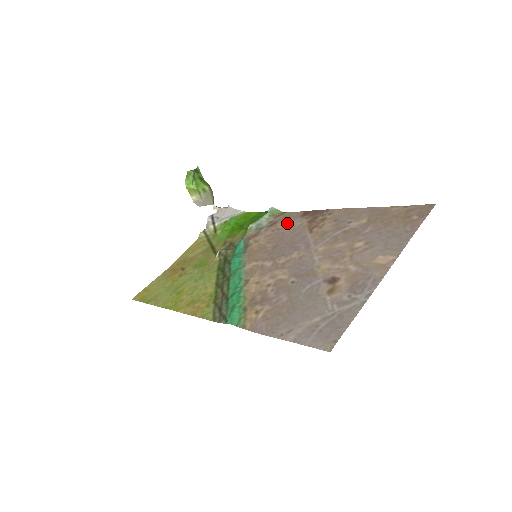
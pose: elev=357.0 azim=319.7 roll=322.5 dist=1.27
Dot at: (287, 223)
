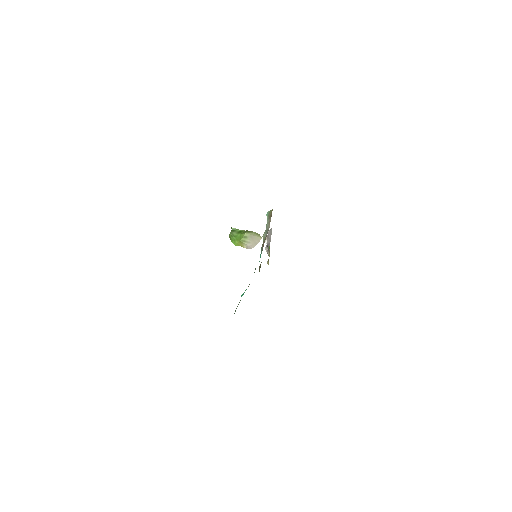
Dot at: occluded
